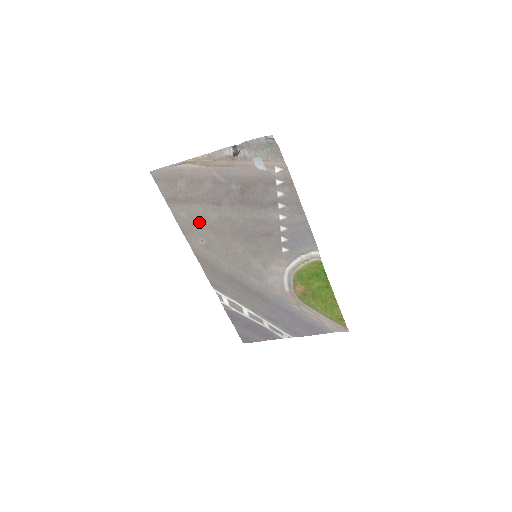
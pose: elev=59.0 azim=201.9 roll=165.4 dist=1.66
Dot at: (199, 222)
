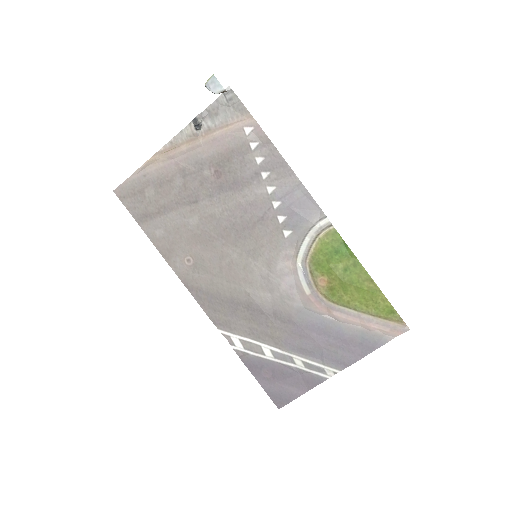
Dot at: (179, 235)
